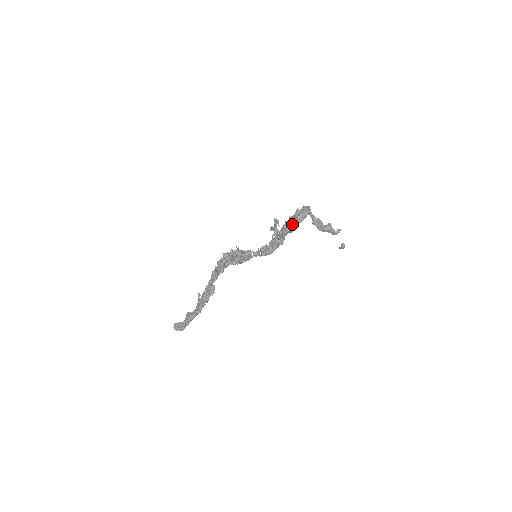
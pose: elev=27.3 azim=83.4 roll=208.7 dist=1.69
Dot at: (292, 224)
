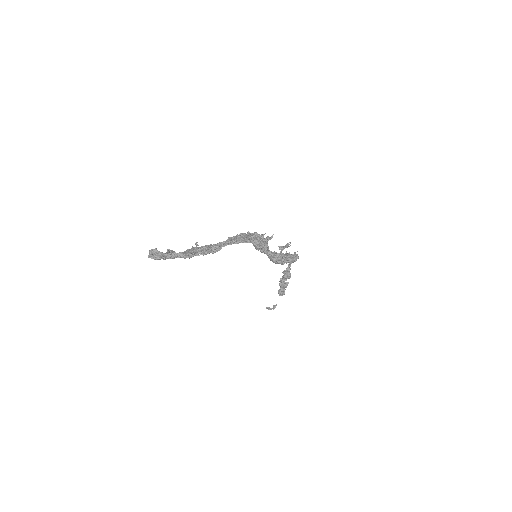
Dot at: occluded
